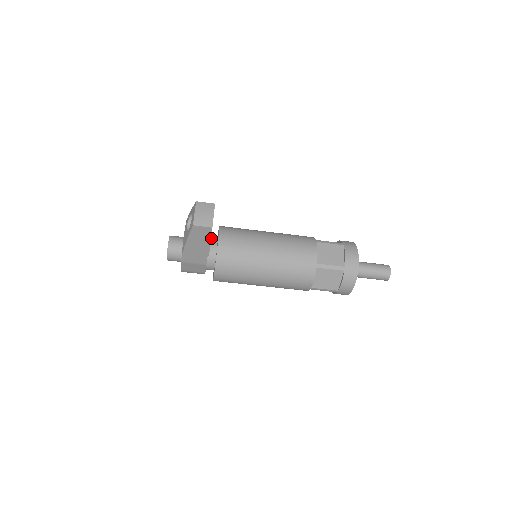
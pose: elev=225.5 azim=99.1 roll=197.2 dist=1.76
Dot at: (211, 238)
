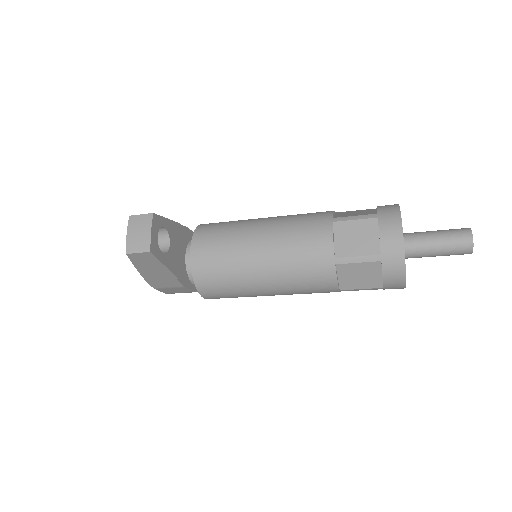
Dot at: (189, 246)
